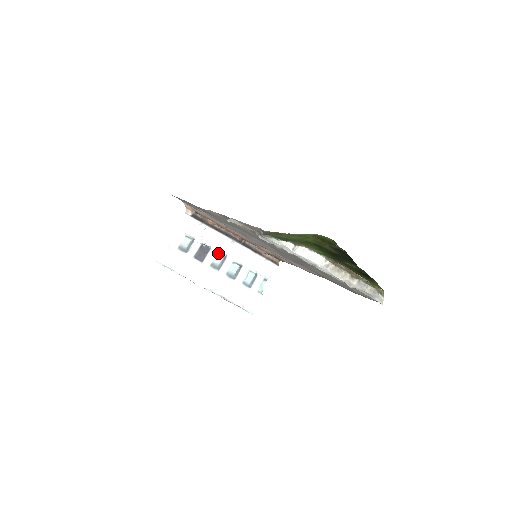
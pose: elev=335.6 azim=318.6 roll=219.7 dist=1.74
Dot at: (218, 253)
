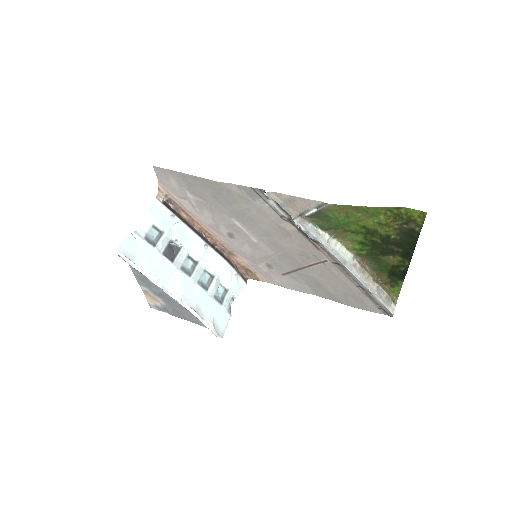
Dot at: (188, 256)
